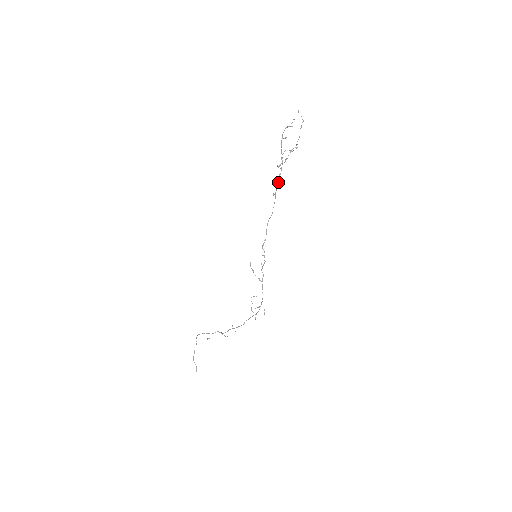
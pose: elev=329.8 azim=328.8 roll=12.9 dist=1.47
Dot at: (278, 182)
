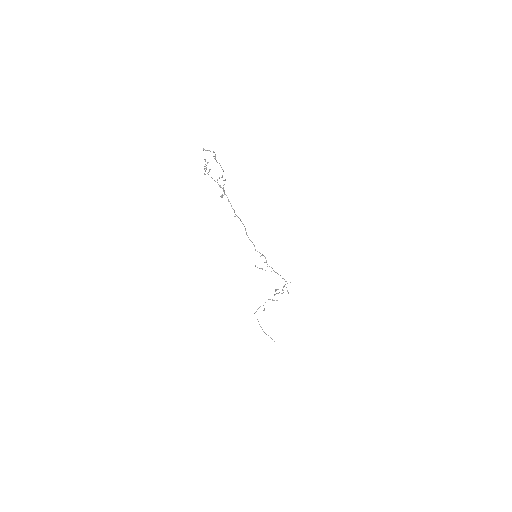
Dot at: (231, 206)
